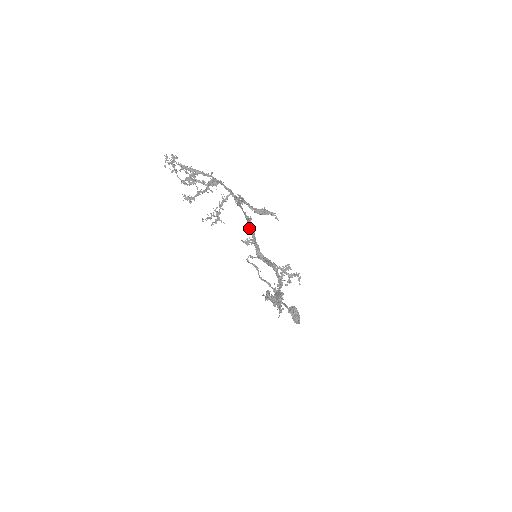
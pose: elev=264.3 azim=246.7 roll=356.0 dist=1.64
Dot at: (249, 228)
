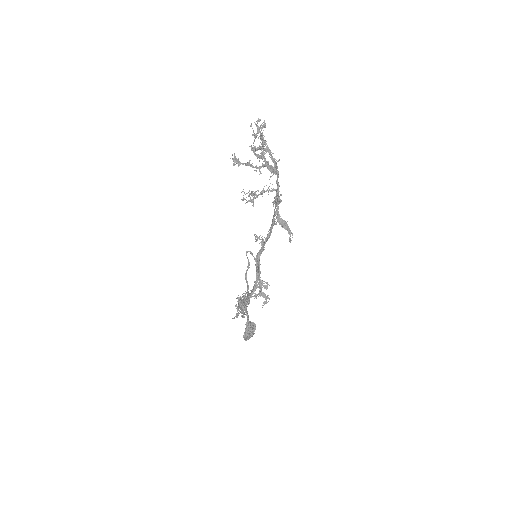
Dot at: (269, 229)
